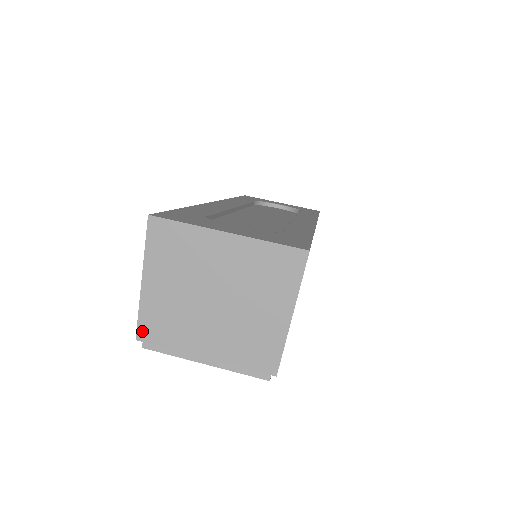
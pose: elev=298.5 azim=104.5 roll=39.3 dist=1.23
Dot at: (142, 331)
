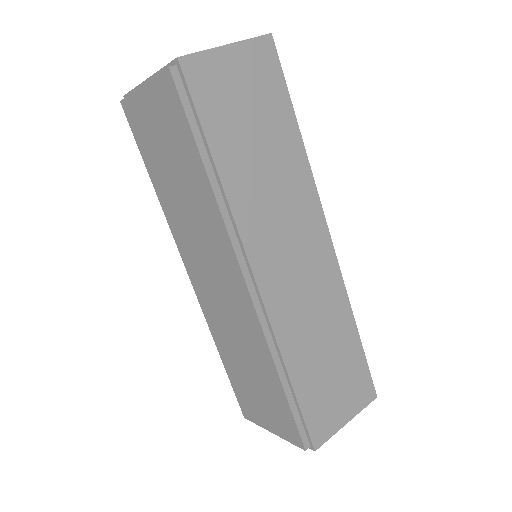
Dot at: occluded
